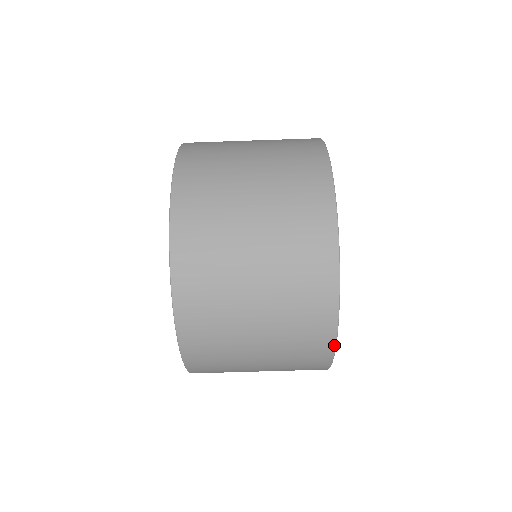
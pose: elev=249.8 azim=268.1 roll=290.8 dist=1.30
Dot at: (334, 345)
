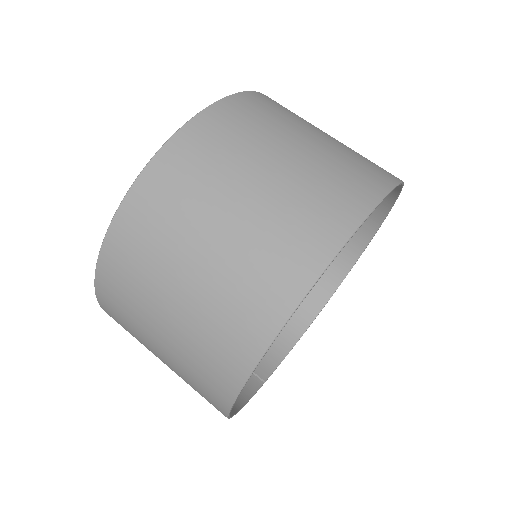
Dot at: (331, 258)
